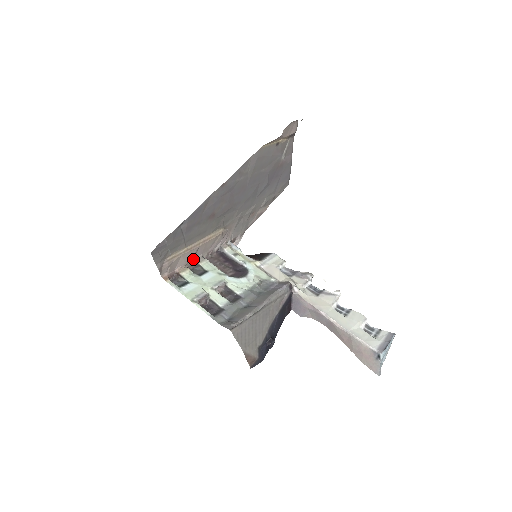
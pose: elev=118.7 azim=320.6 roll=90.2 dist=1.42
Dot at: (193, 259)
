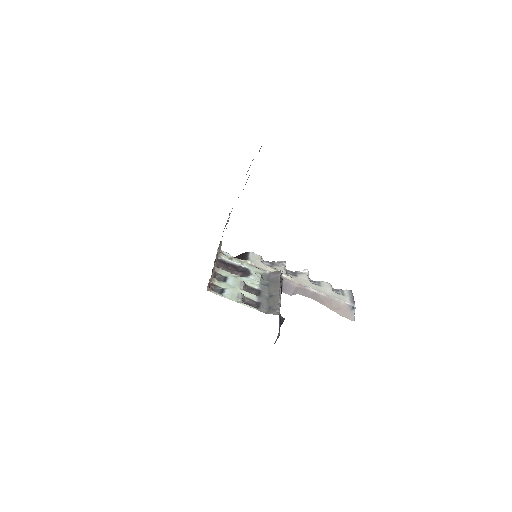
Dot at: (212, 270)
